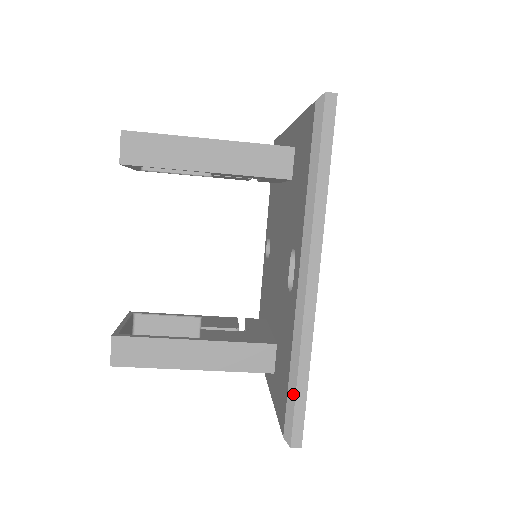
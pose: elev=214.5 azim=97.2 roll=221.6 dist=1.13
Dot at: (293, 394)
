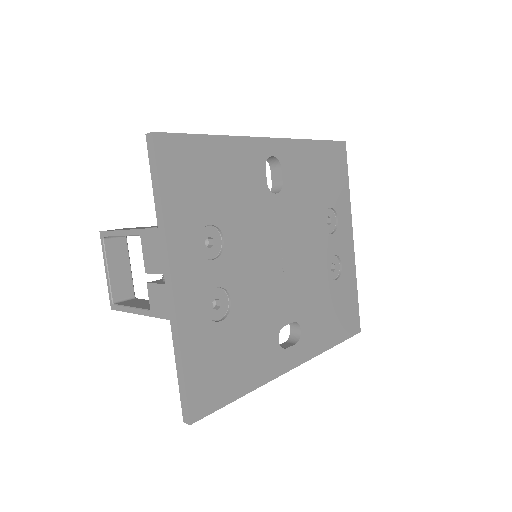
Dot at: occluded
